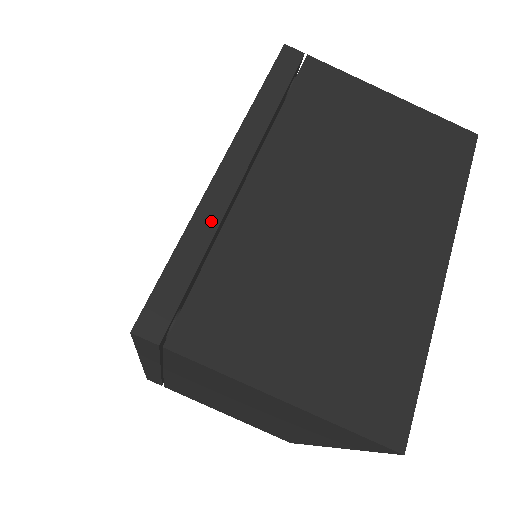
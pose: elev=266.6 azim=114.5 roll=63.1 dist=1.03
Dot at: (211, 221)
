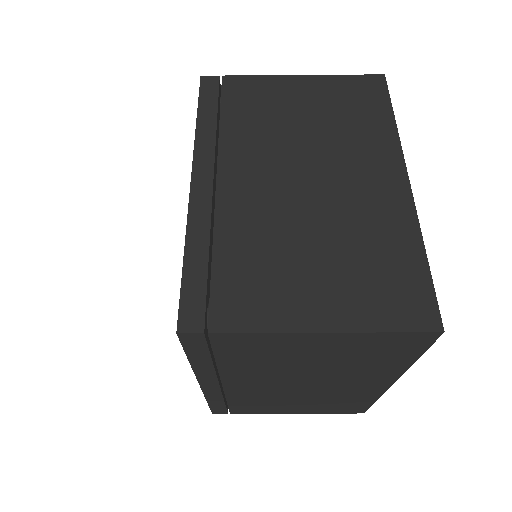
Dot at: (203, 225)
